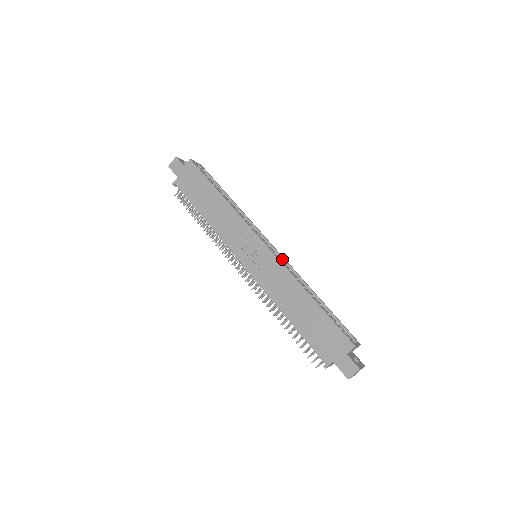
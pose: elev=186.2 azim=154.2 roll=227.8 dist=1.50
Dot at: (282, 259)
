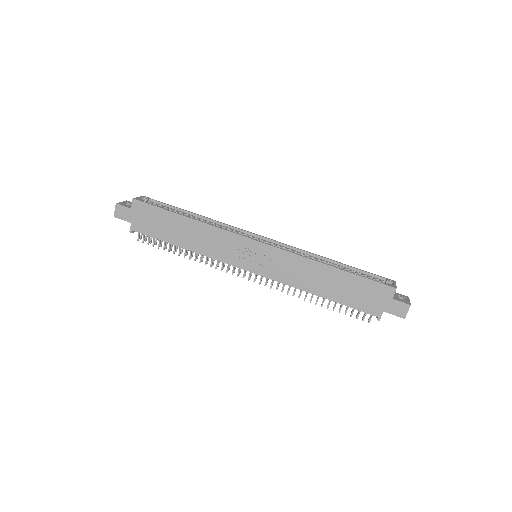
Dot at: (281, 245)
